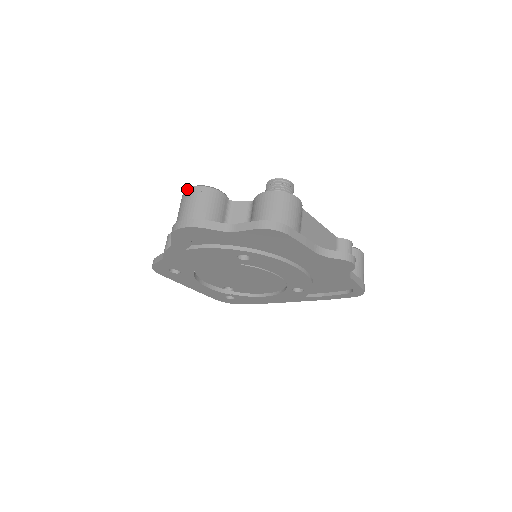
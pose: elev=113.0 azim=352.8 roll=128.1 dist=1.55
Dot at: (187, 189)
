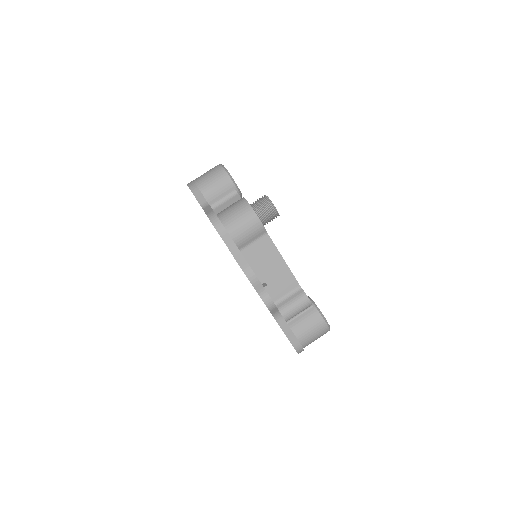
Dot at: (219, 164)
